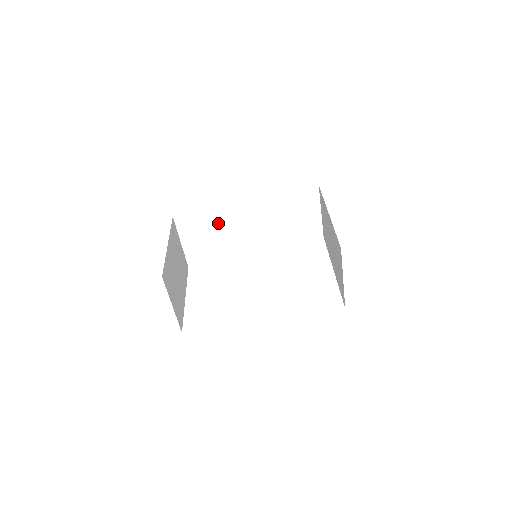
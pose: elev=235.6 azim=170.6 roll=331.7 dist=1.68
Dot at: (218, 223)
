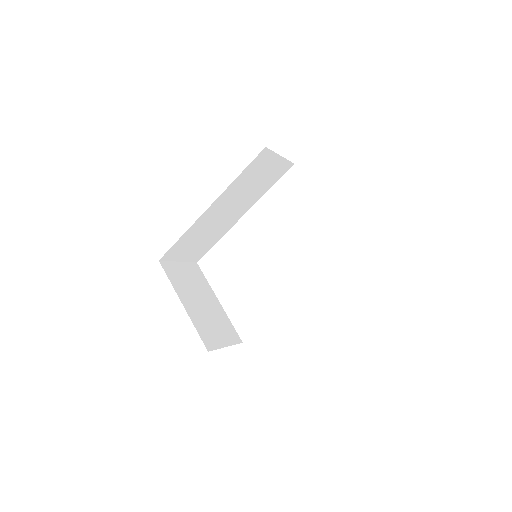
Dot at: (197, 233)
